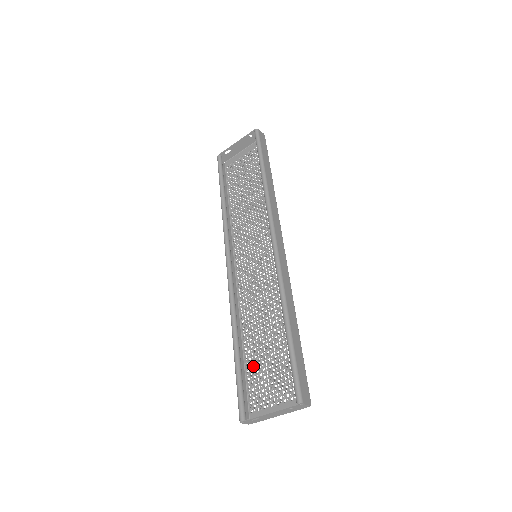
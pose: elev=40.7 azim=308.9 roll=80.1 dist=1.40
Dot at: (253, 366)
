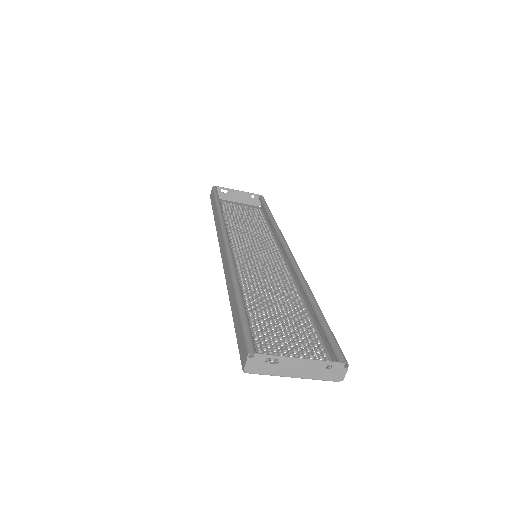
Dot at: occluded
